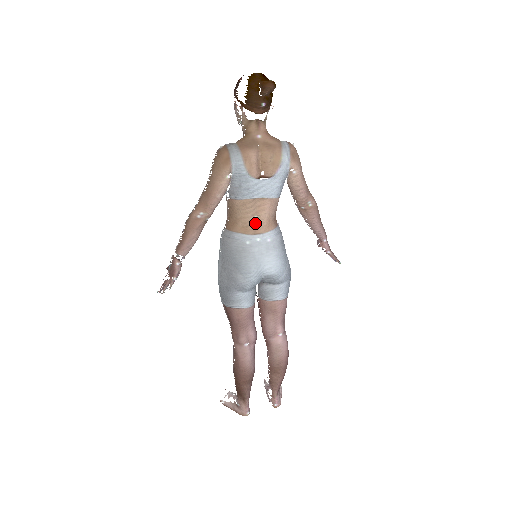
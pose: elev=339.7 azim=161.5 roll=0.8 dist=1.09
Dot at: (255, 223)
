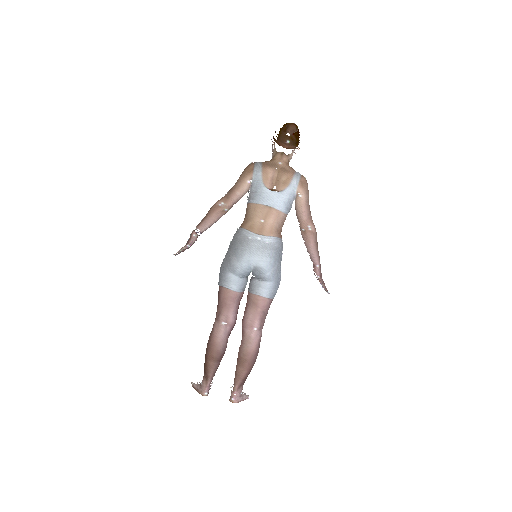
Dot at: (261, 226)
